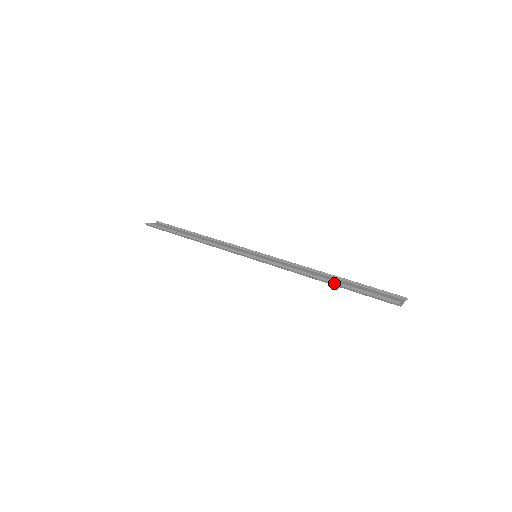
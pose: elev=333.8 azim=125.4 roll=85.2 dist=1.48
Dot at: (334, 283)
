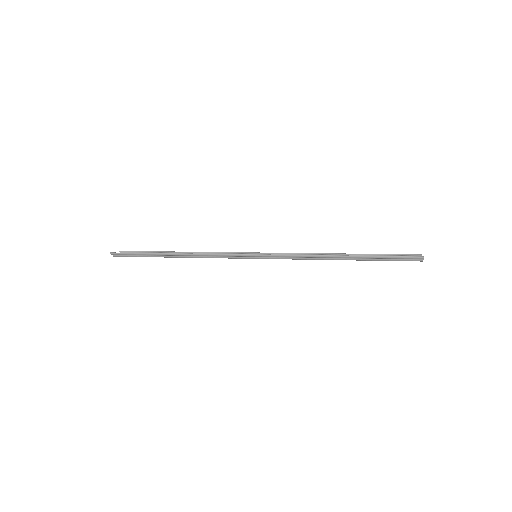
Dot at: (354, 256)
